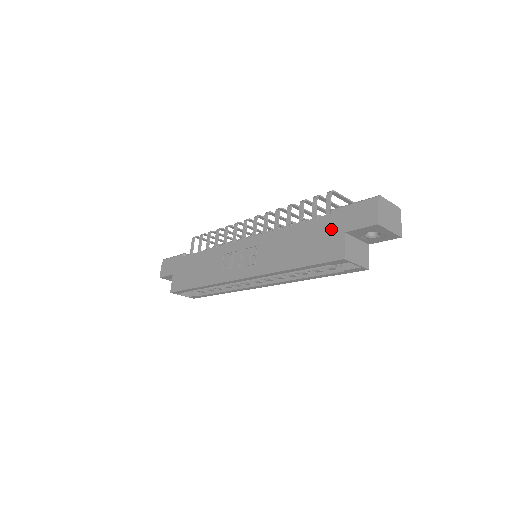
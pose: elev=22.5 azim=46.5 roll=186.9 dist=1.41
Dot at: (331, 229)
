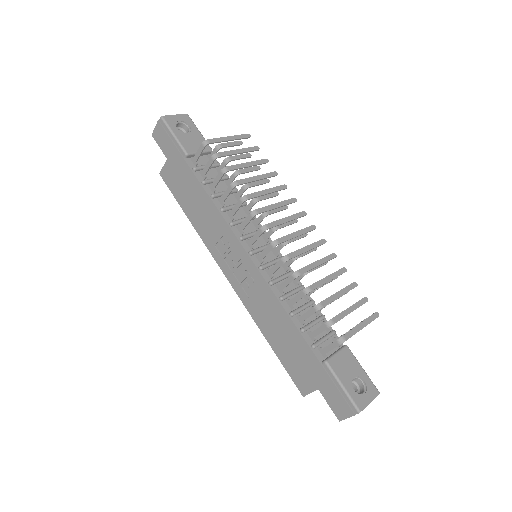
Dot at: (312, 373)
